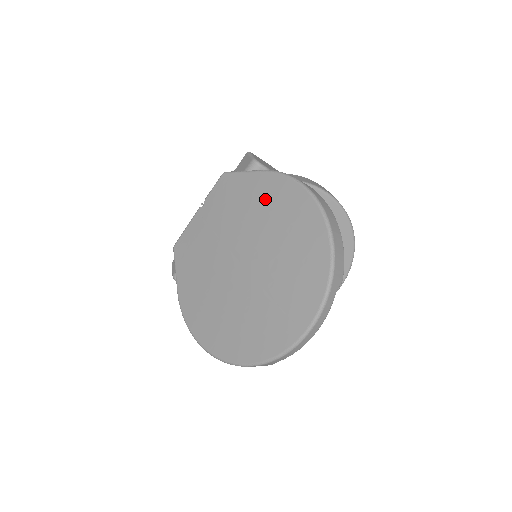
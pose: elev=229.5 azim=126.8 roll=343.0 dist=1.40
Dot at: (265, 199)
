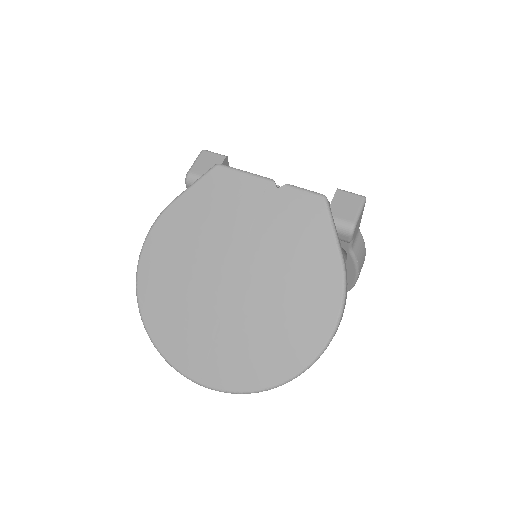
Dot at: (310, 279)
